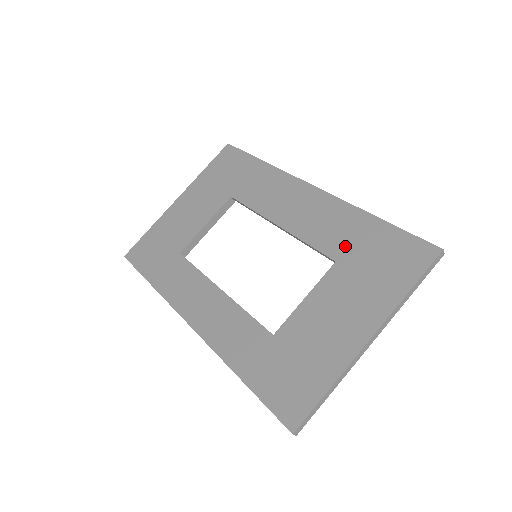
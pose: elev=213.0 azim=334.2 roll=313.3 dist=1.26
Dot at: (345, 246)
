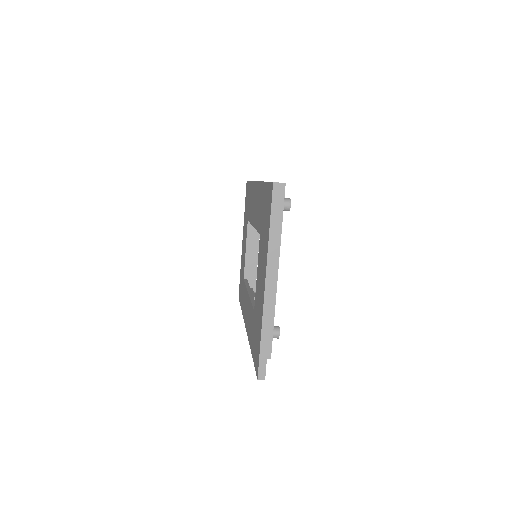
Dot at: (260, 218)
